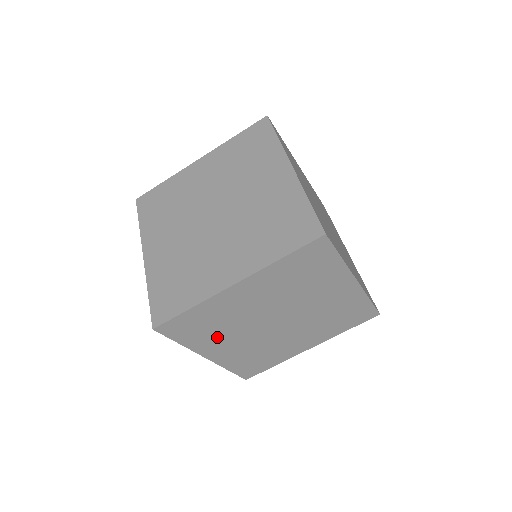
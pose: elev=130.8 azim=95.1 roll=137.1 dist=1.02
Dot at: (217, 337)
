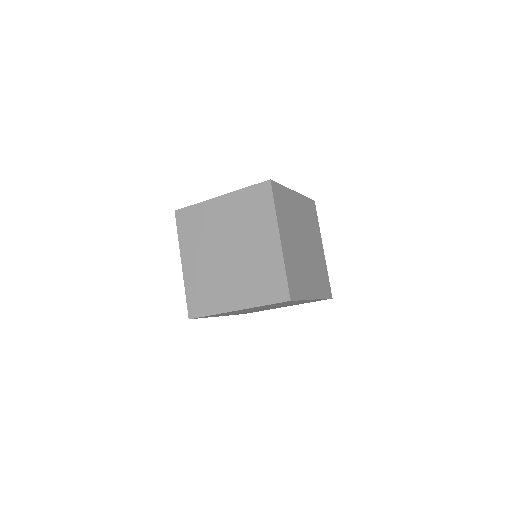
Dot at: (226, 314)
